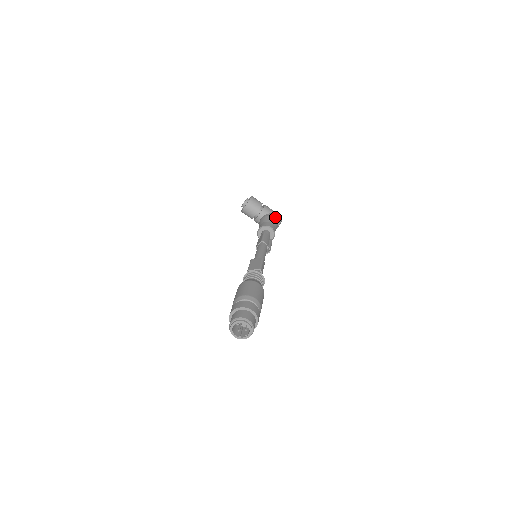
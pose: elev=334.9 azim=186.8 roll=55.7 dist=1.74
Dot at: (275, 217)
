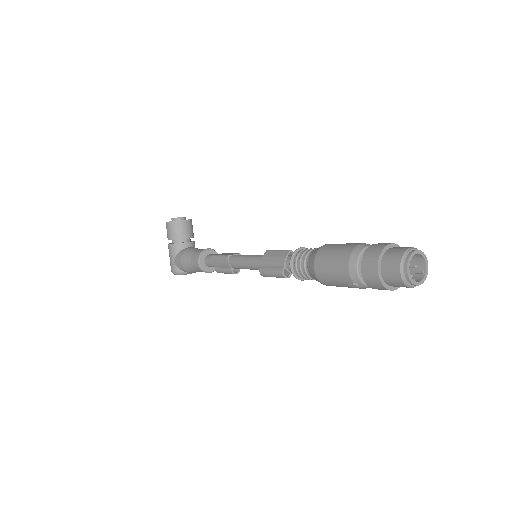
Dot at: occluded
